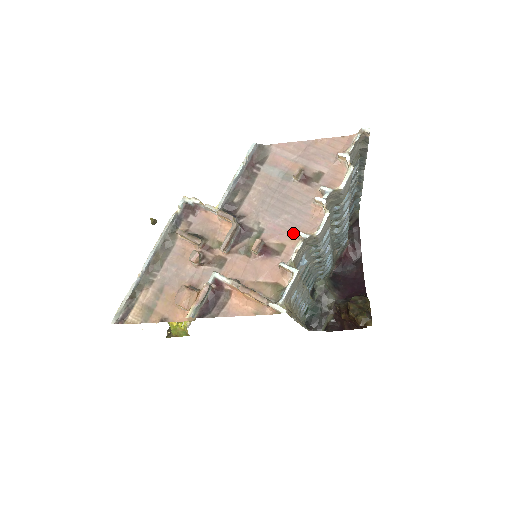
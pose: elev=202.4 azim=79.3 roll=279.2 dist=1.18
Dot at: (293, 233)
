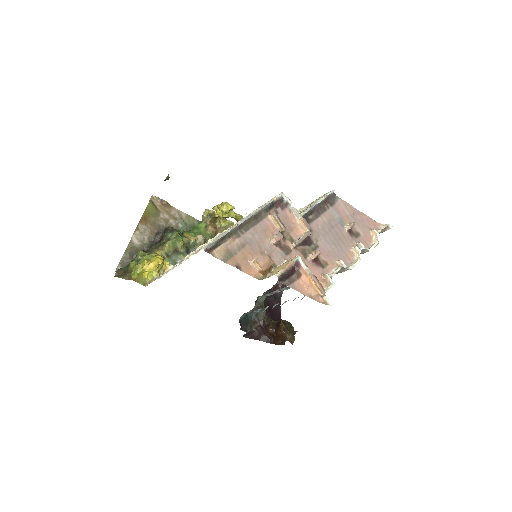
Dot at: (335, 259)
